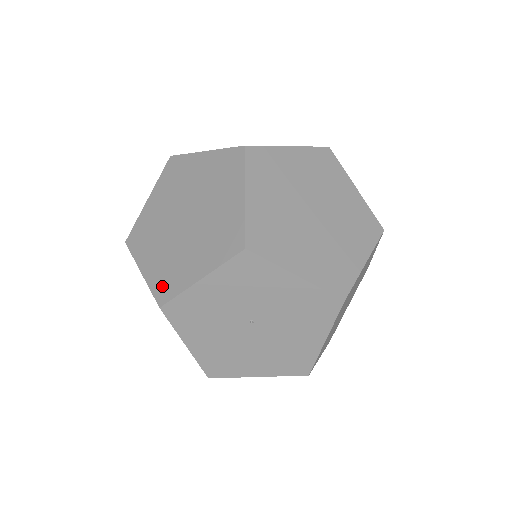
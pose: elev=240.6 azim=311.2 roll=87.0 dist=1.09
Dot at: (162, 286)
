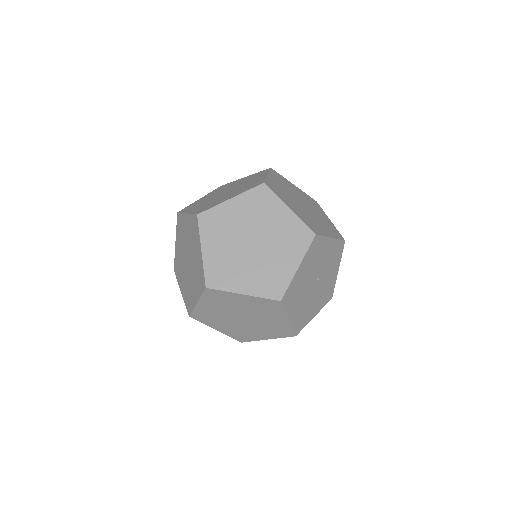
Dot at: (311, 225)
